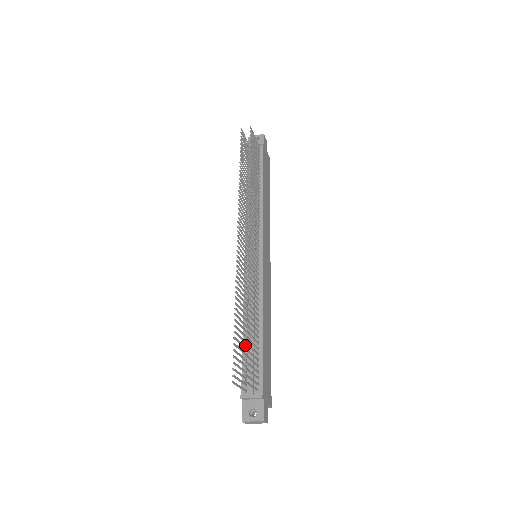
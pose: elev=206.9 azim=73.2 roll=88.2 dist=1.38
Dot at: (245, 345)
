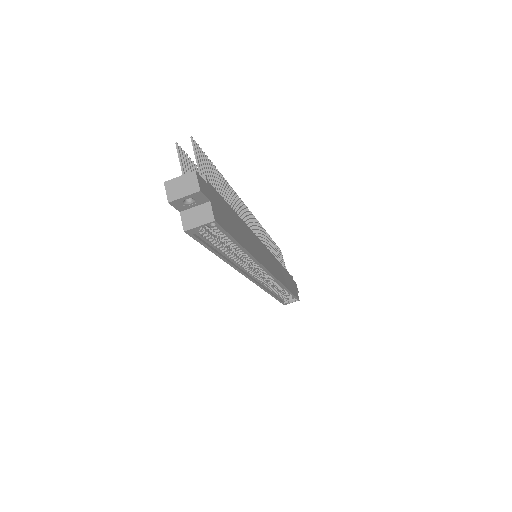
Dot at: occluded
